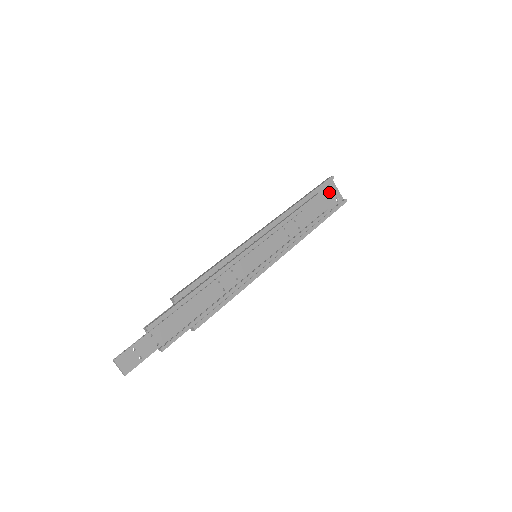
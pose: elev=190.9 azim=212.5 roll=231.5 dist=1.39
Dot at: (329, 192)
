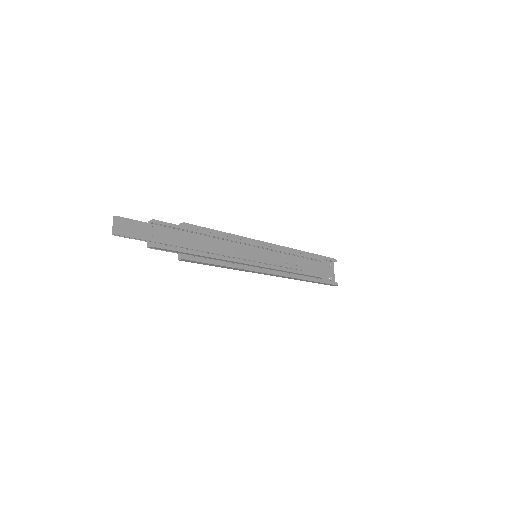
Dot at: (328, 268)
